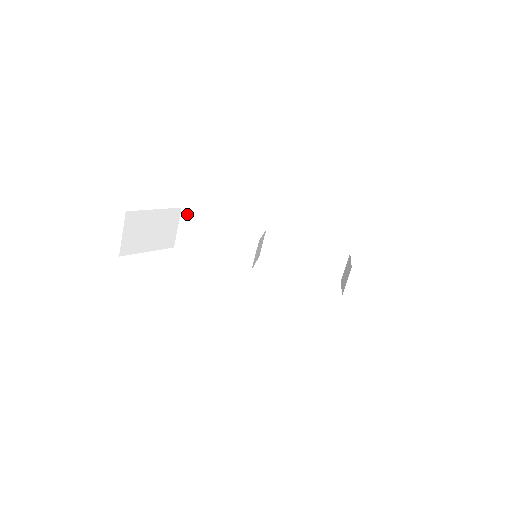
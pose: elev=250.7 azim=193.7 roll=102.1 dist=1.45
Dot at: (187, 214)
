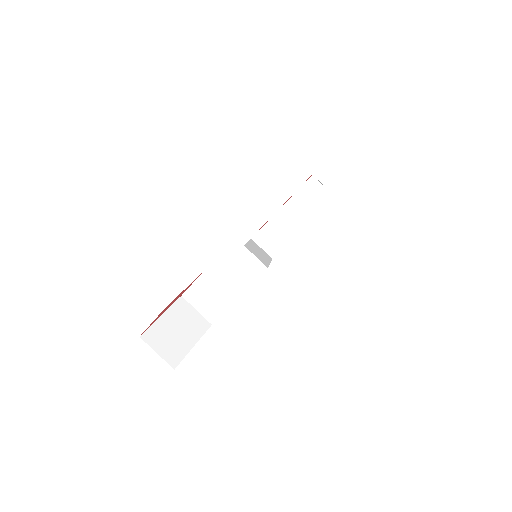
Dot at: (188, 294)
